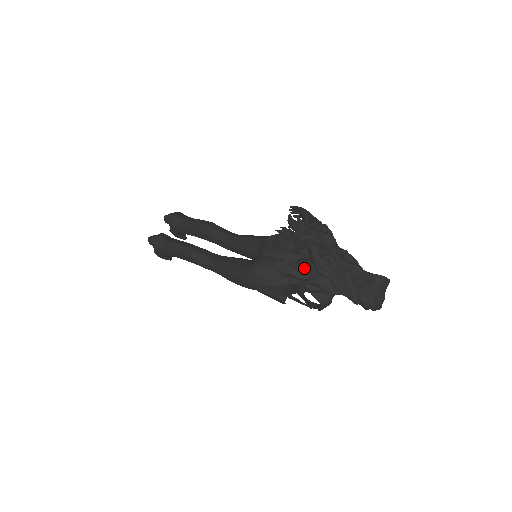
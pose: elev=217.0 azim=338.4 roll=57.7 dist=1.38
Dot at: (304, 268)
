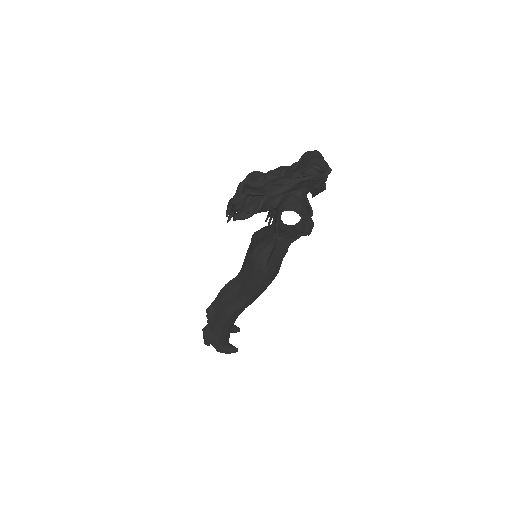
Dot at: (256, 199)
